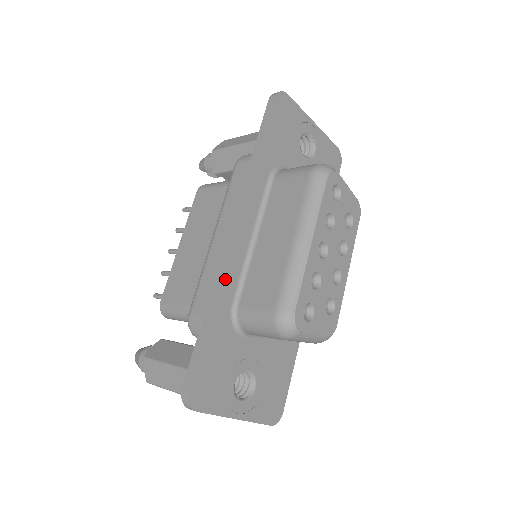
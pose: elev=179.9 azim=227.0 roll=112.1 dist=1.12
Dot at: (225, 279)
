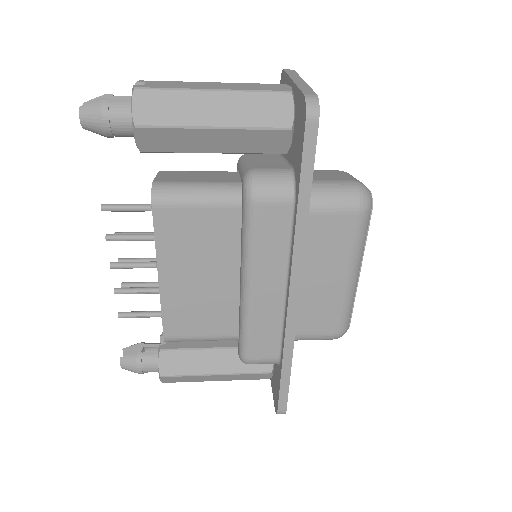
Dot at: (294, 334)
